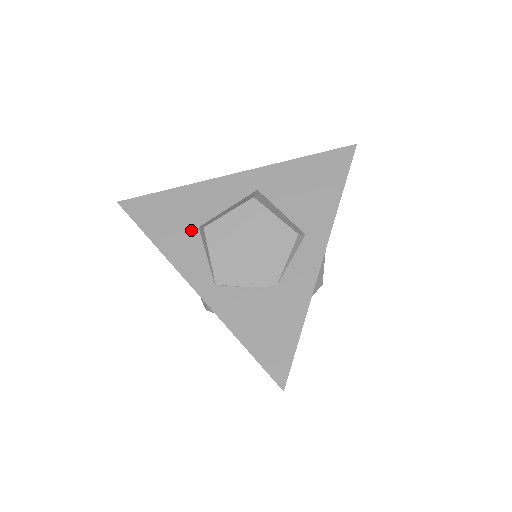
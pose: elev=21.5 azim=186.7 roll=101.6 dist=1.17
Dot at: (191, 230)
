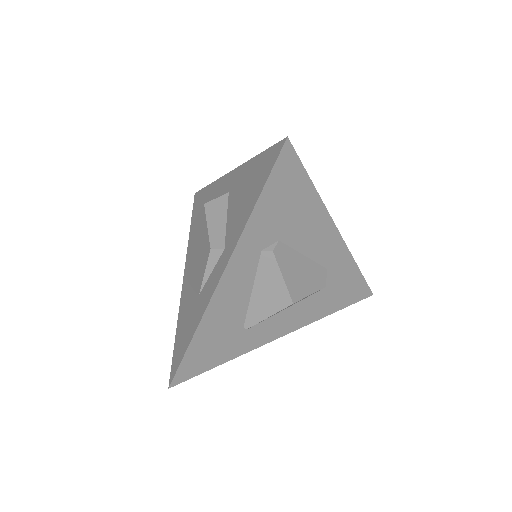
Dot at: occluded
